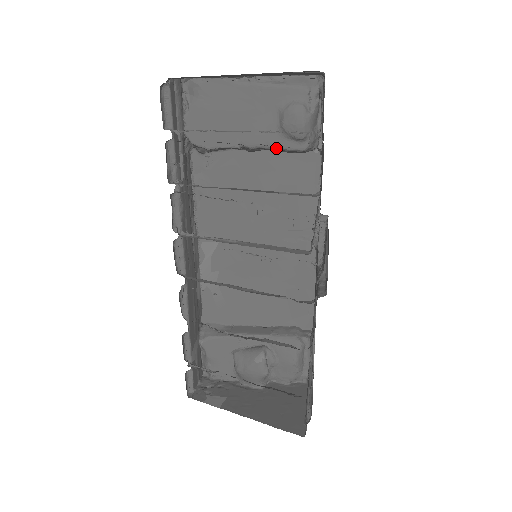
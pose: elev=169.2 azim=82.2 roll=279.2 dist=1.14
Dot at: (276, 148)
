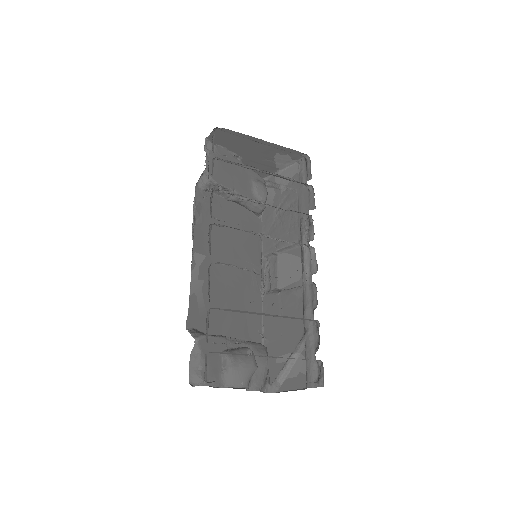
Dot at: occluded
